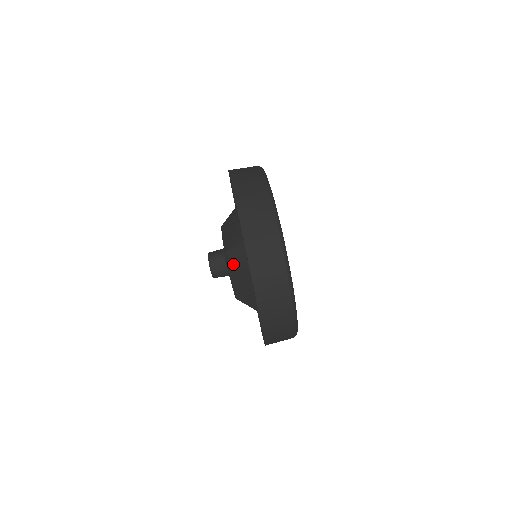
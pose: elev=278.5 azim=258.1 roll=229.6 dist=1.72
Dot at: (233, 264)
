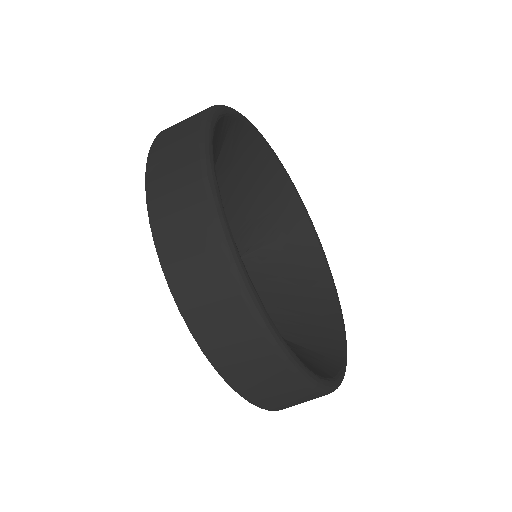
Dot at: occluded
